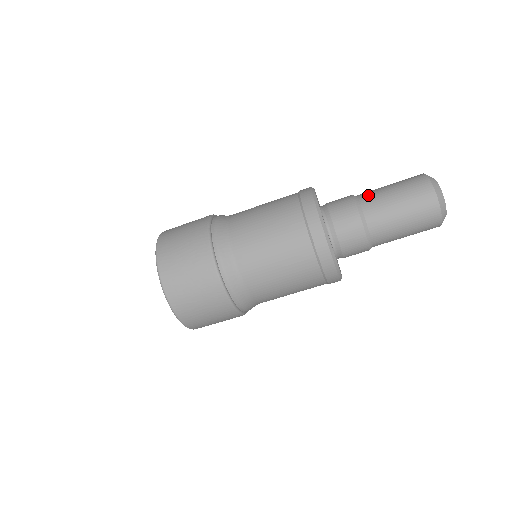
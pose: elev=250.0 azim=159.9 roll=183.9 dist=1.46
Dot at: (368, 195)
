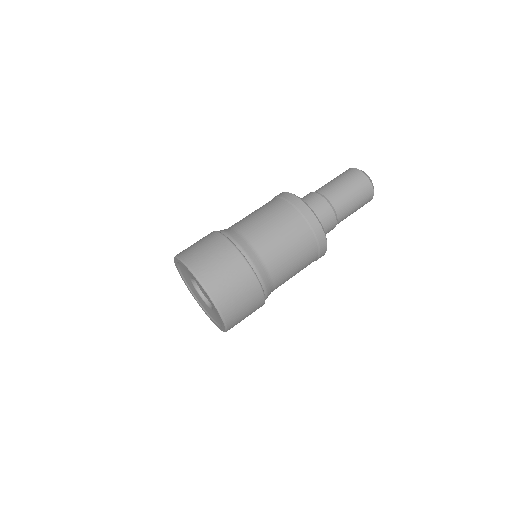
Dot at: (327, 190)
